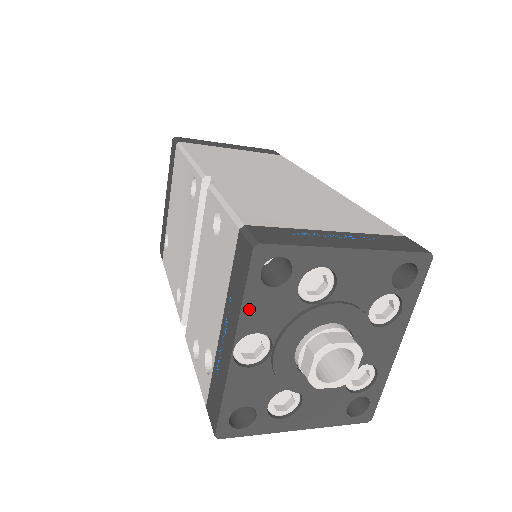
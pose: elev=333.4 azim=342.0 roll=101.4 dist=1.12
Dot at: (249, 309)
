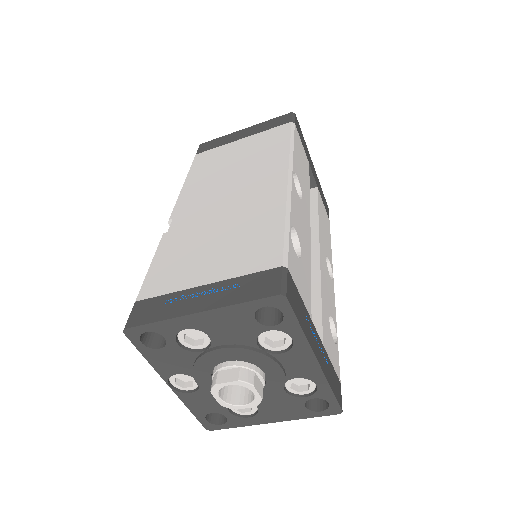
Dot at: (156, 363)
